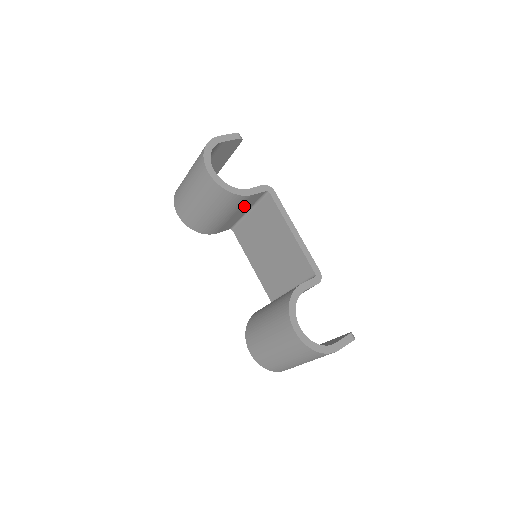
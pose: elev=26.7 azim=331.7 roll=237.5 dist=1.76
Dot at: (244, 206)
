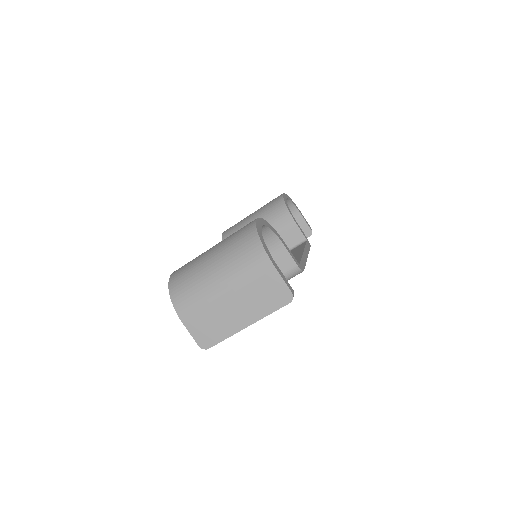
Dot at: occluded
